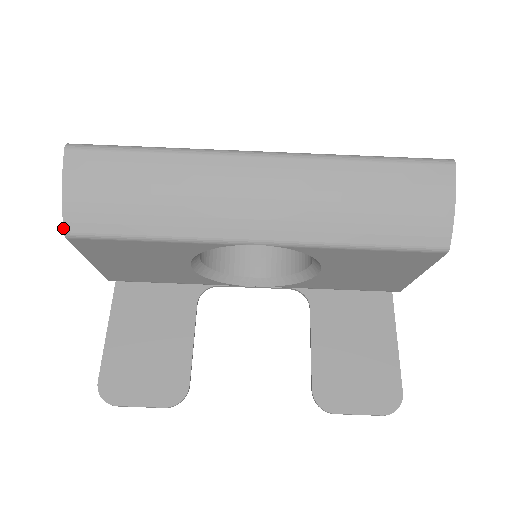
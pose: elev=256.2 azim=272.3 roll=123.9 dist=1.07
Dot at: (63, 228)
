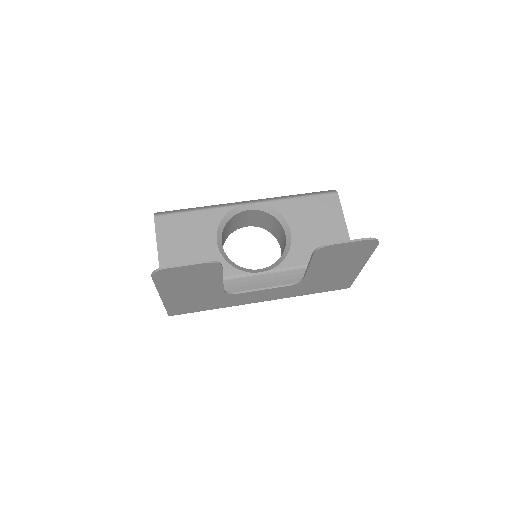
Dot at: (154, 214)
